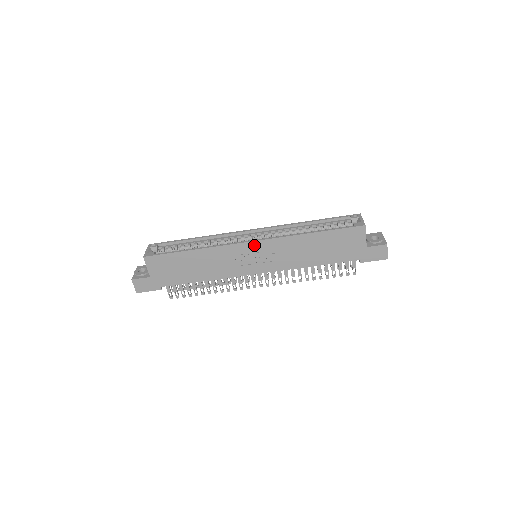
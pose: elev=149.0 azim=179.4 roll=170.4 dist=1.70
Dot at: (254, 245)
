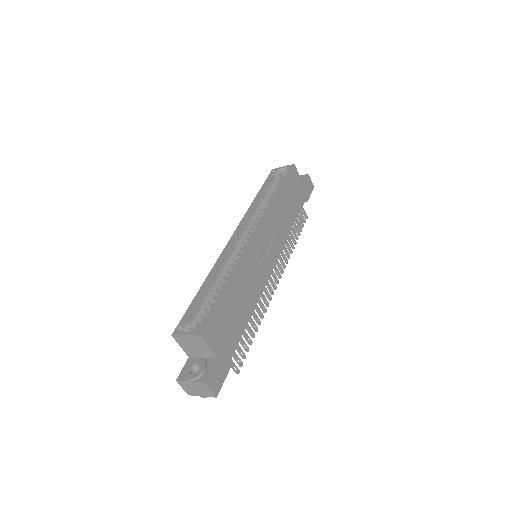
Dot at: (259, 235)
